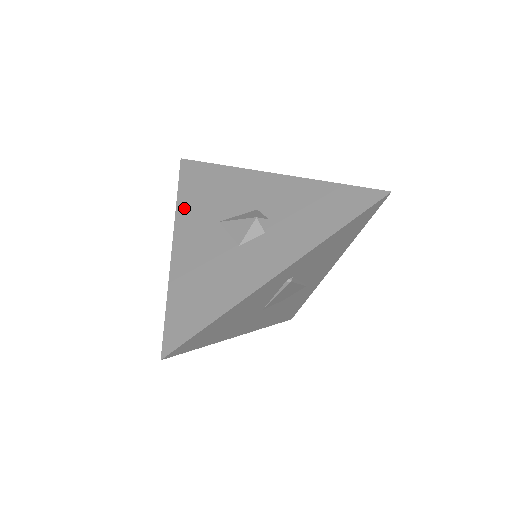
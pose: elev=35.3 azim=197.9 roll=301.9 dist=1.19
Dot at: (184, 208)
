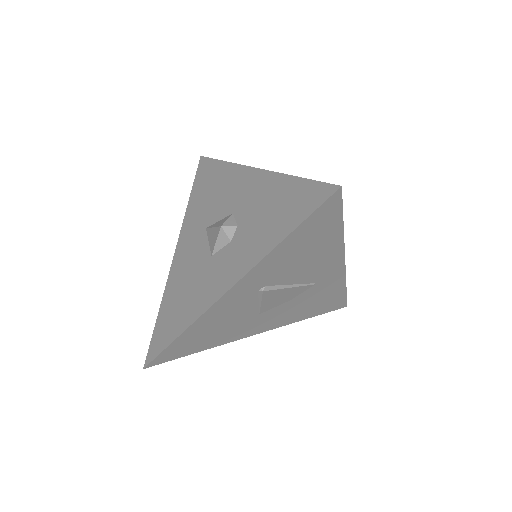
Dot at: (189, 213)
